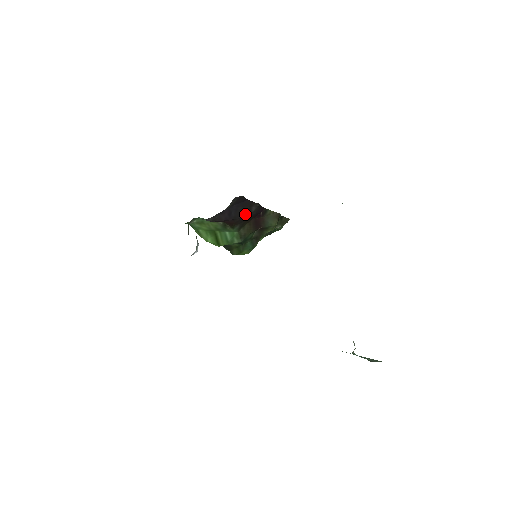
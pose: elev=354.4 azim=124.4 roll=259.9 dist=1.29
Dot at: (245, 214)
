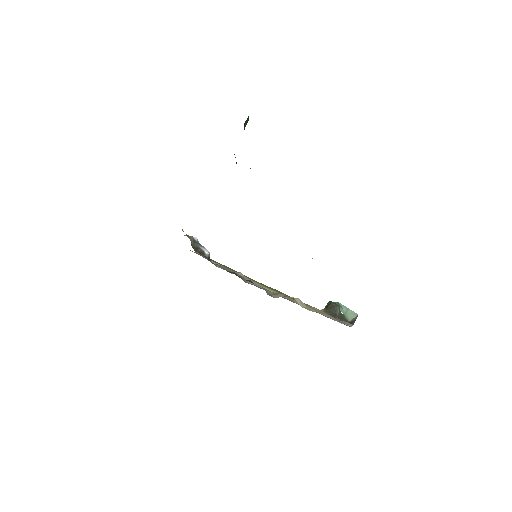
Dot at: occluded
